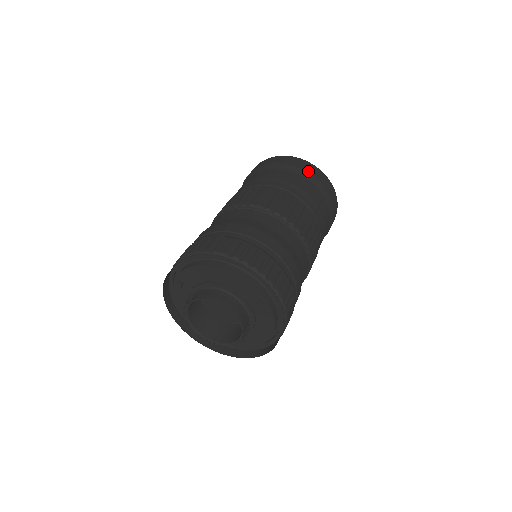
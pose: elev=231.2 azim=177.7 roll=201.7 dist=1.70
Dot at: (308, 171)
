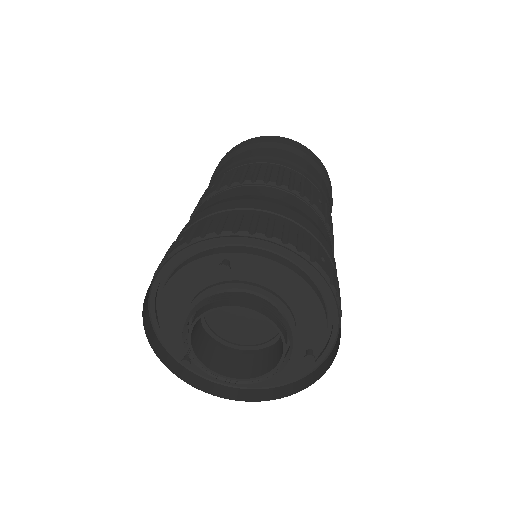
Dot at: occluded
